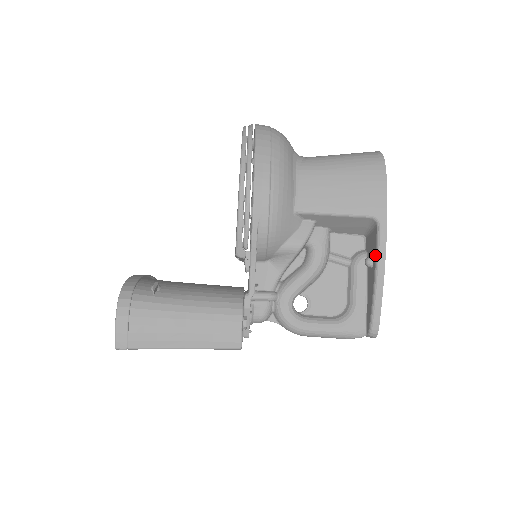
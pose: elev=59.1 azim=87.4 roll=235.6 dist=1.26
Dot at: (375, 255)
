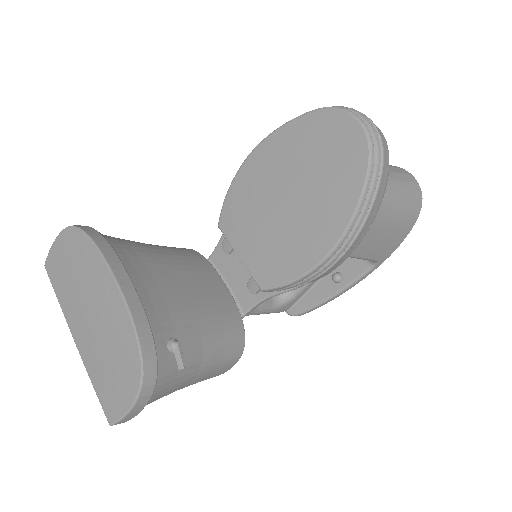
Dot at: (349, 282)
